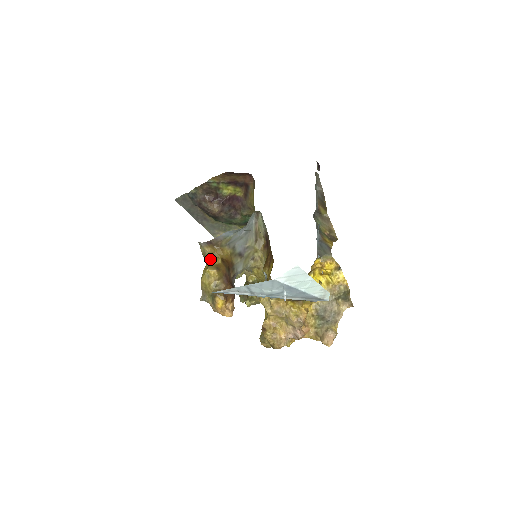
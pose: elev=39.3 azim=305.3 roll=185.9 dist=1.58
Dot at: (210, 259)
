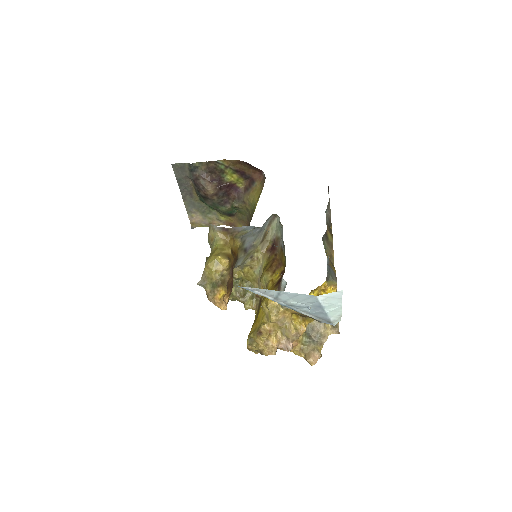
Dot at: (220, 246)
